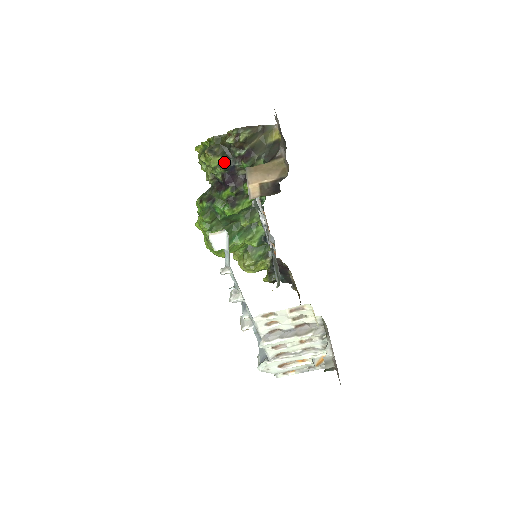
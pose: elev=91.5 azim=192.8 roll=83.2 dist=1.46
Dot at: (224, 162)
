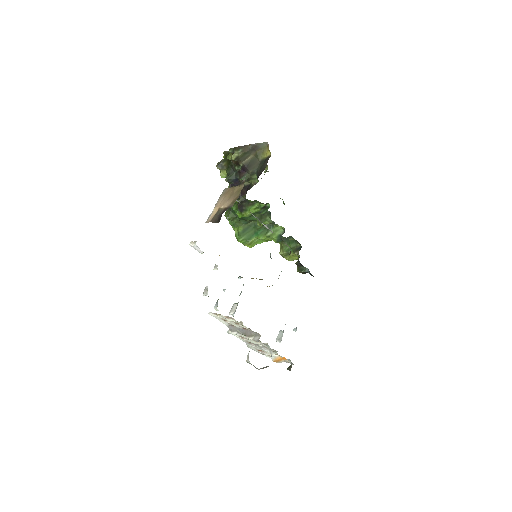
Dot at: (228, 175)
